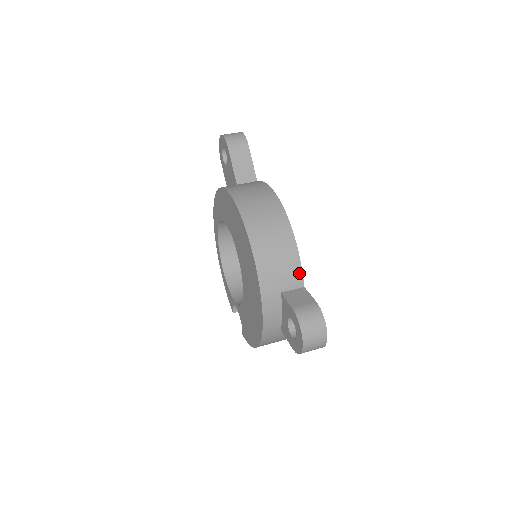
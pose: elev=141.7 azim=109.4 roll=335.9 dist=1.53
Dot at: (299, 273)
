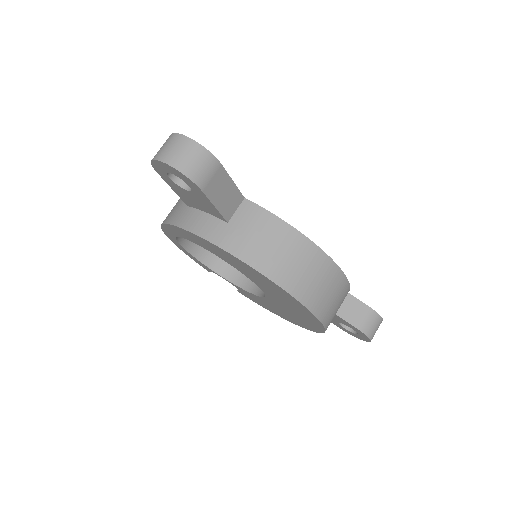
Dot at: occluded
